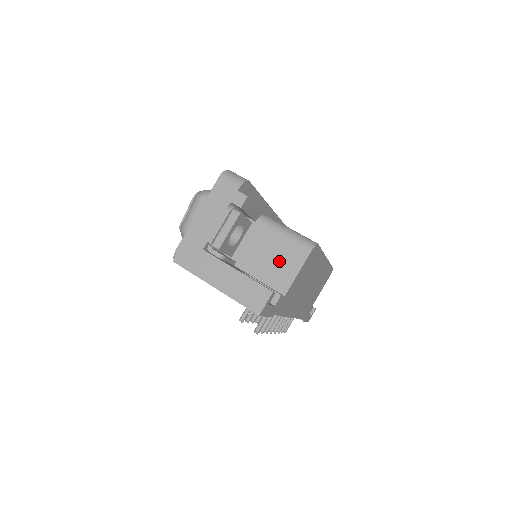
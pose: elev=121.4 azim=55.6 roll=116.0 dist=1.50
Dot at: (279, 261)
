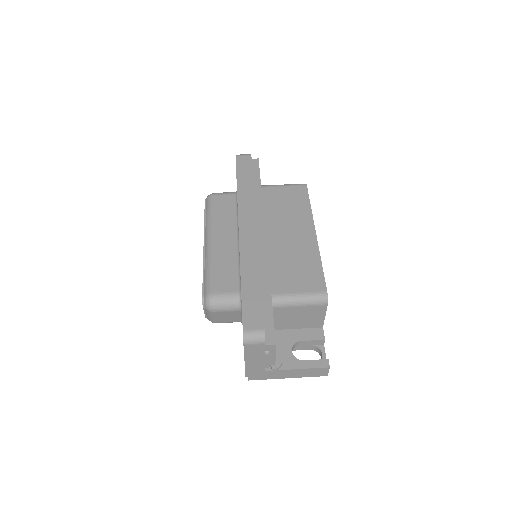
Dot at: (306, 317)
